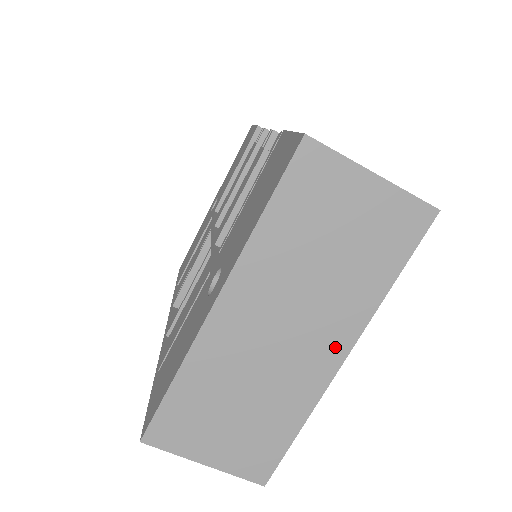
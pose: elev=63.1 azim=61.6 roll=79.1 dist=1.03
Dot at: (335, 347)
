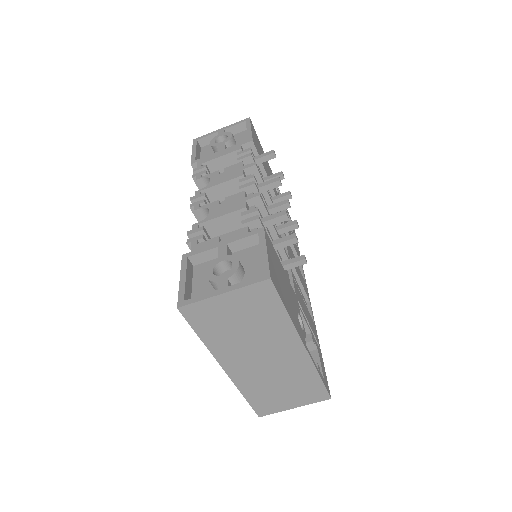
Dot at: (294, 347)
